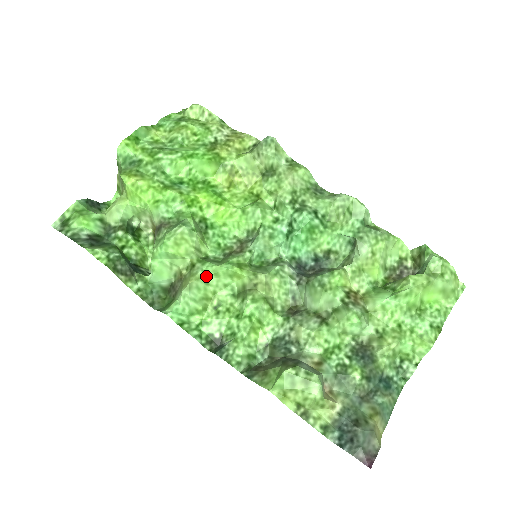
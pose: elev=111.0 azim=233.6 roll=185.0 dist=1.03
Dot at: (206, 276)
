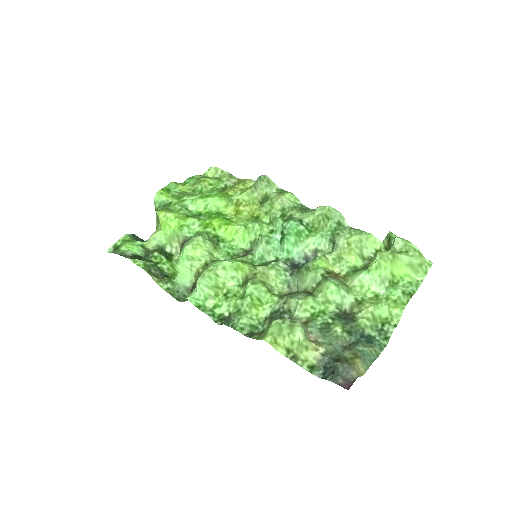
Dot at: (216, 270)
